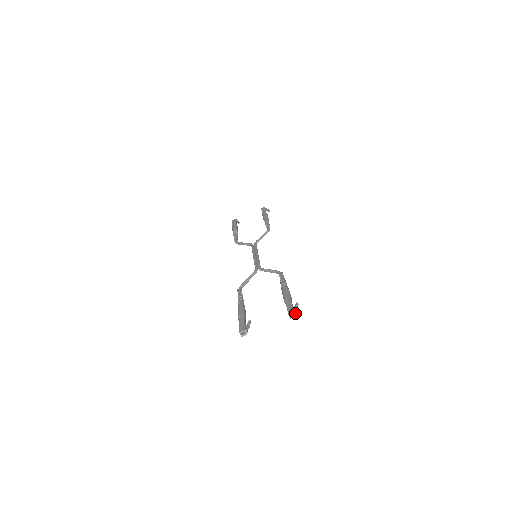
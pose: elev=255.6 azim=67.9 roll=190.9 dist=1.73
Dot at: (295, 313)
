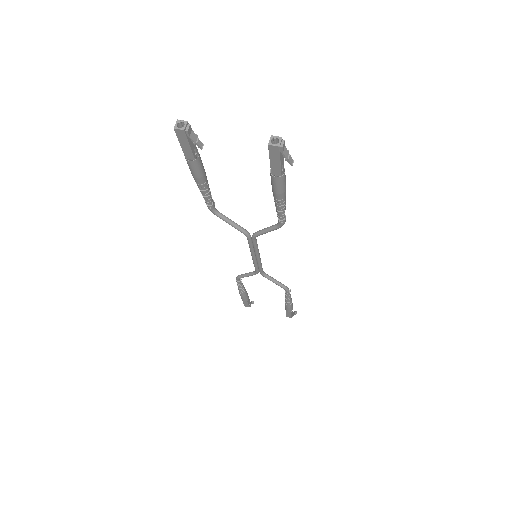
Dot at: (282, 144)
